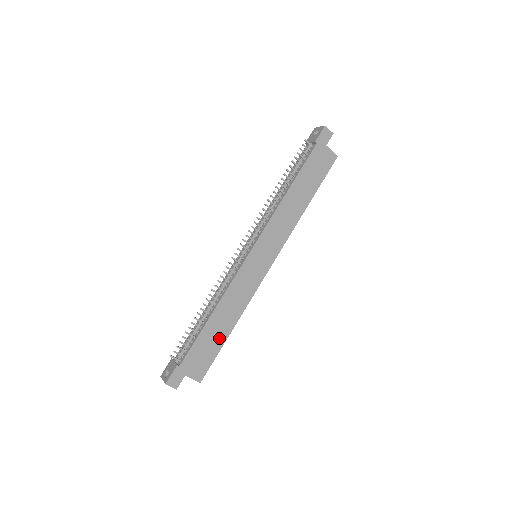
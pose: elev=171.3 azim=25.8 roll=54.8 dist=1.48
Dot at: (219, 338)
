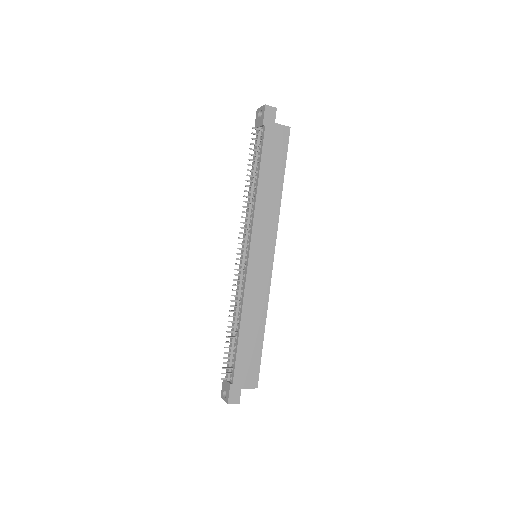
Dot at: (256, 344)
